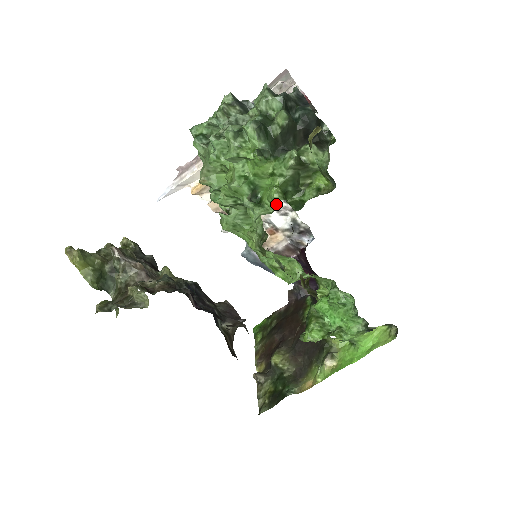
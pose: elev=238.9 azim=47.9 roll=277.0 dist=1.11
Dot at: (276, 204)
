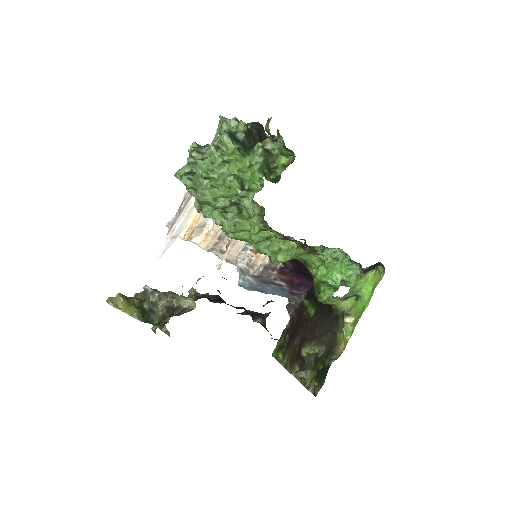
Dot at: (262, 182)
